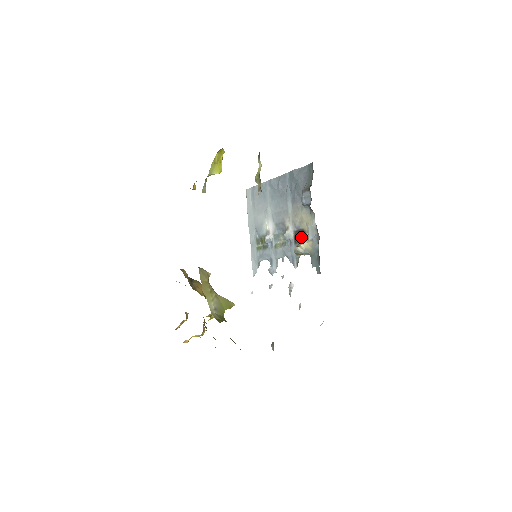
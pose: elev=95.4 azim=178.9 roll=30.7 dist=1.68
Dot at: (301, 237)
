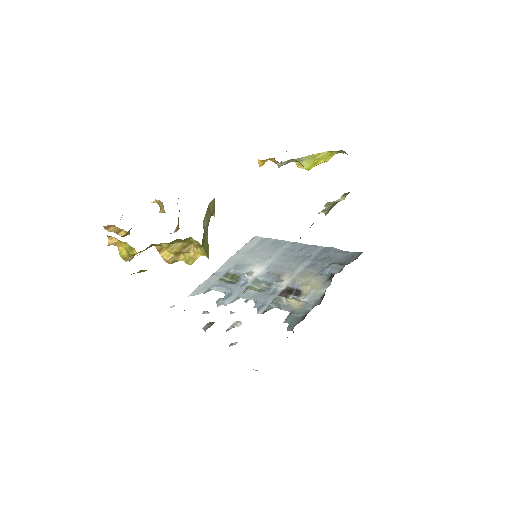
Dot at: (291, 295)
